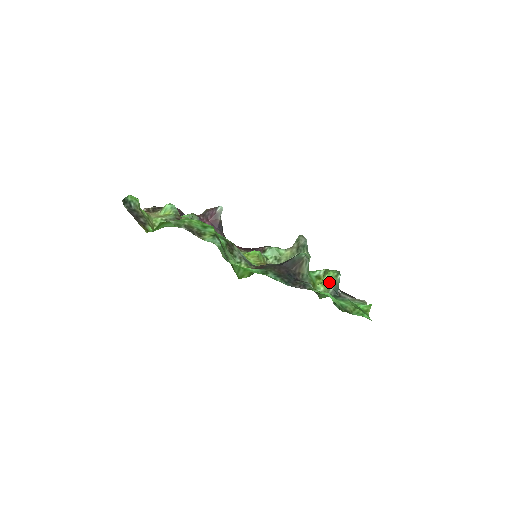
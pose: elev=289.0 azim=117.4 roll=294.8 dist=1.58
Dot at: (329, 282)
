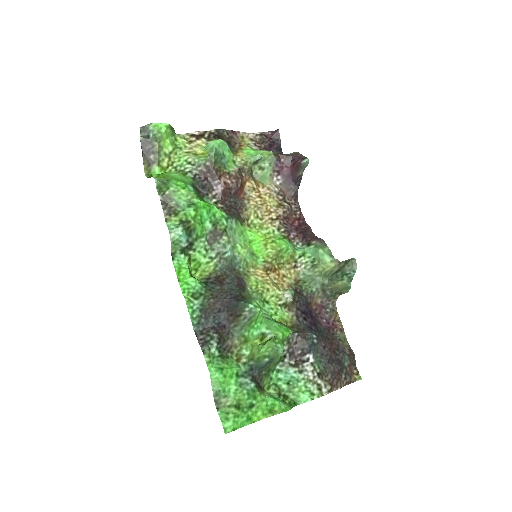
Dot at: (255, 354)
